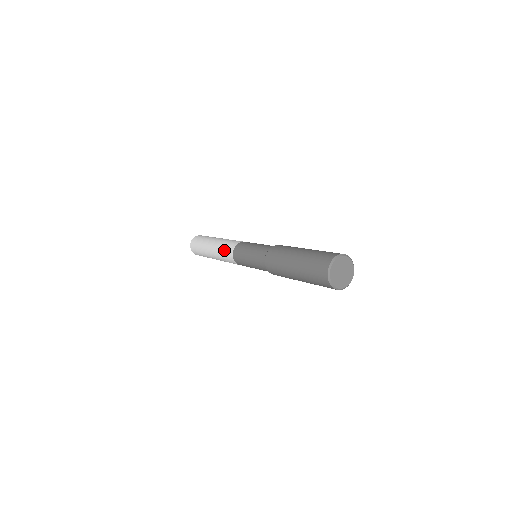
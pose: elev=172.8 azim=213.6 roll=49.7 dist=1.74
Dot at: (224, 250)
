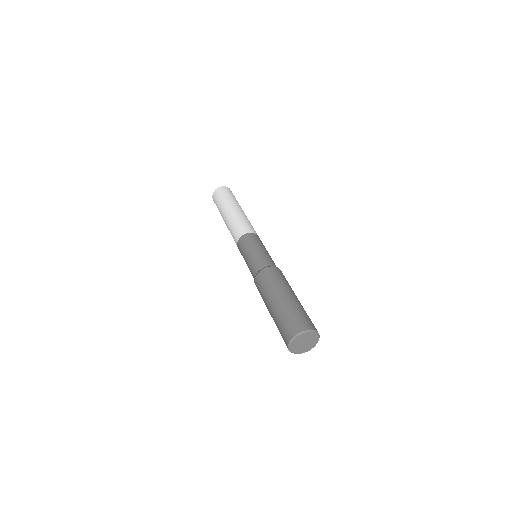
Dot at: (232, 234)
